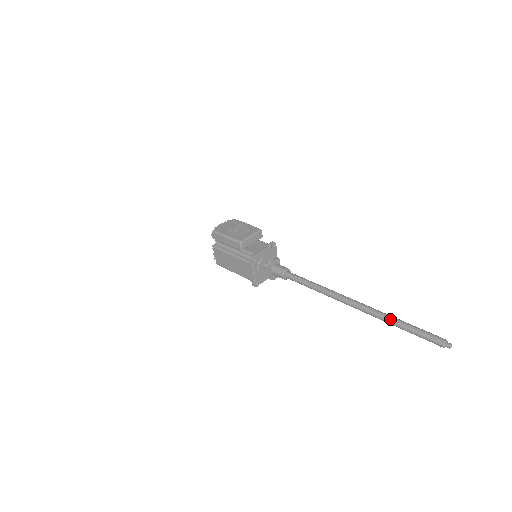
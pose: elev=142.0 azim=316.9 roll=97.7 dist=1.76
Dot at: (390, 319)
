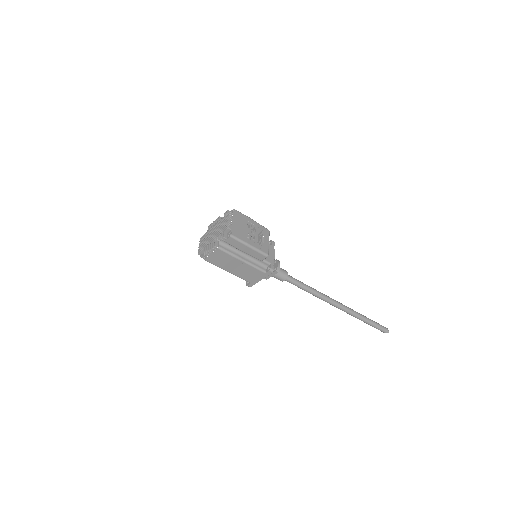
Dot at: (362, 317)
